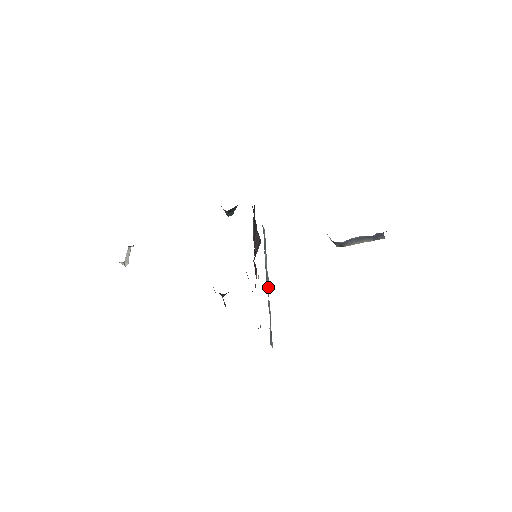
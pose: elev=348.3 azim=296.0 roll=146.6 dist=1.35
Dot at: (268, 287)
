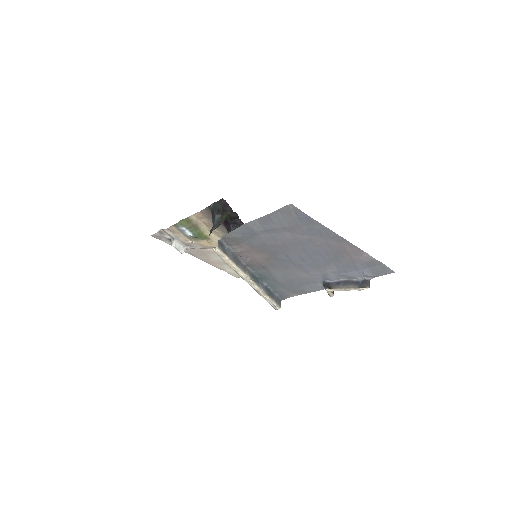
Dot at: (250, 275)
